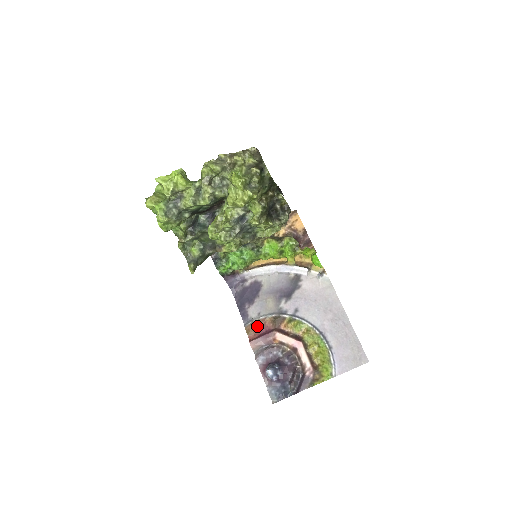
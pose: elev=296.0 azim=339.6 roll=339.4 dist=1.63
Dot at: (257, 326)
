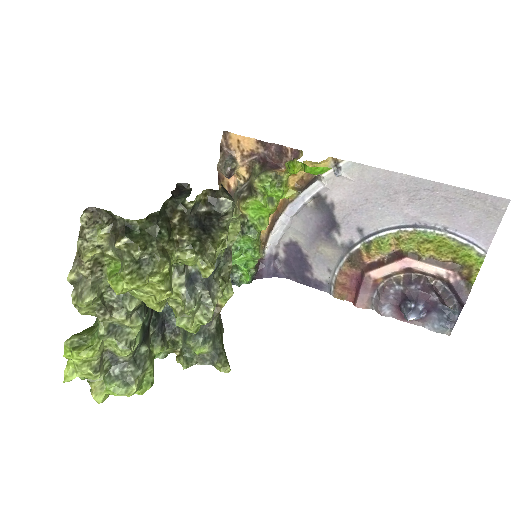
Dot at: (343, 284)
